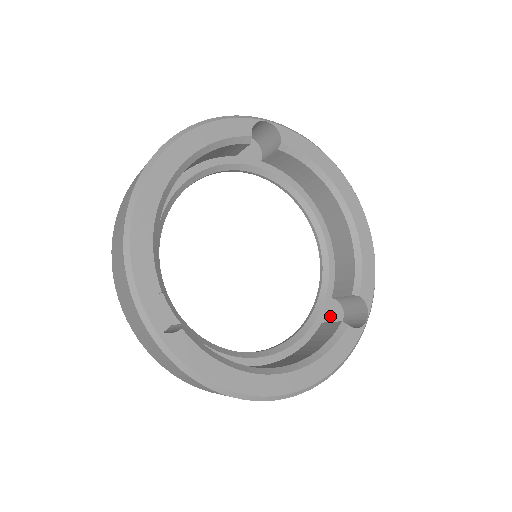
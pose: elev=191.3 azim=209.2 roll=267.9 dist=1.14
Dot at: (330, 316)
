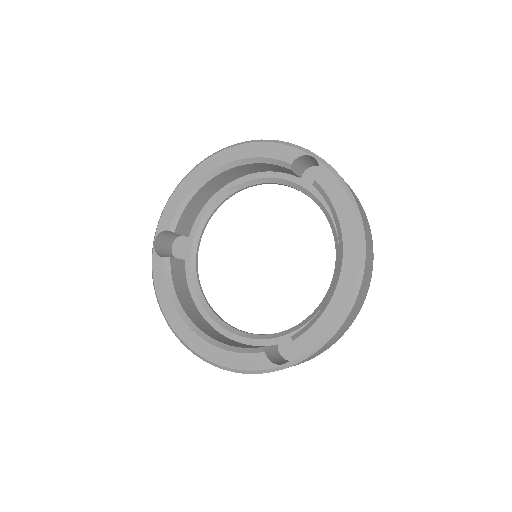
Dot at: (289, 346)
